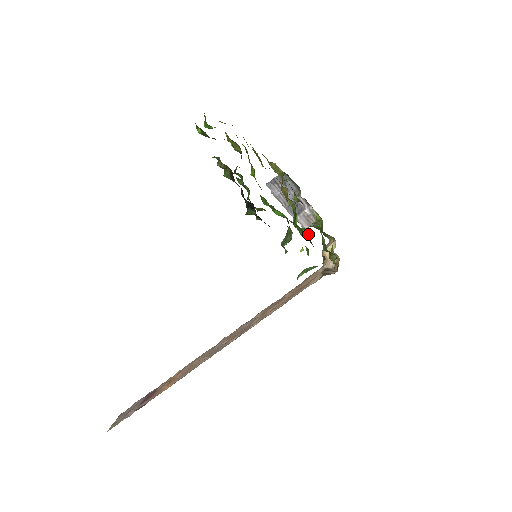
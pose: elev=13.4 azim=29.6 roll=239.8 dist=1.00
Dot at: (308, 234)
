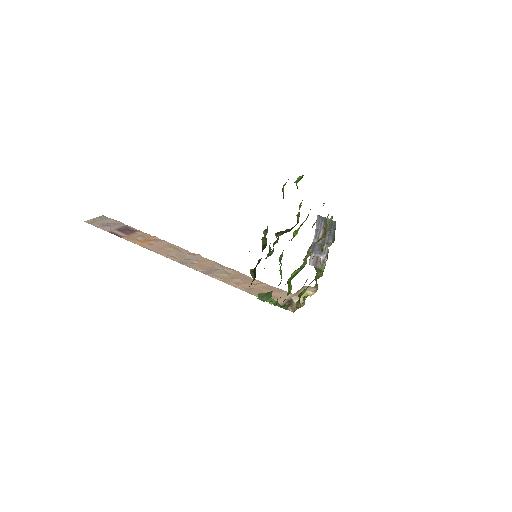
Dot at: (290, 292)
